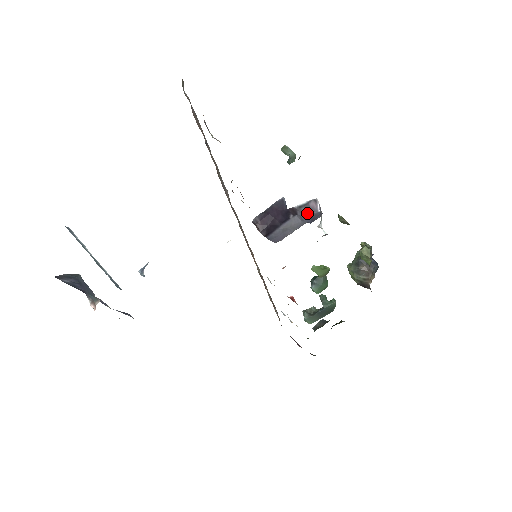
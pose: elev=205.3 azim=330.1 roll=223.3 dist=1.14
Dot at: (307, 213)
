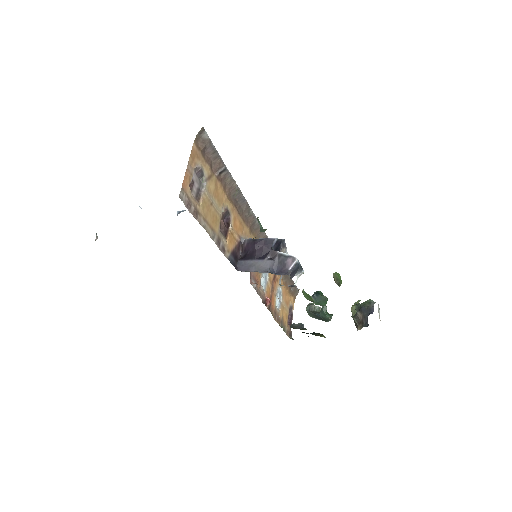
Dot at: (281, 264)
